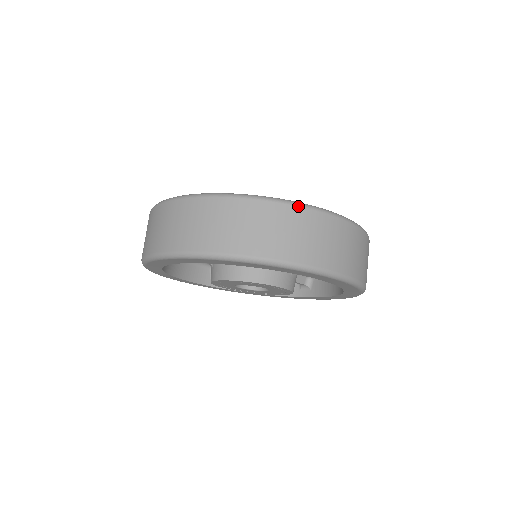
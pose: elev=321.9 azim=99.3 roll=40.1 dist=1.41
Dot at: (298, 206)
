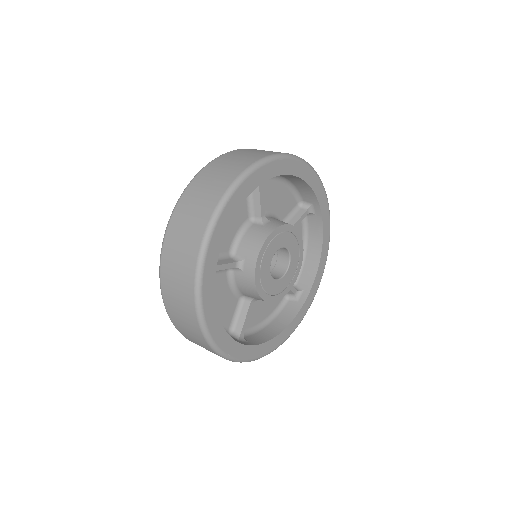
Dot at: occluded
